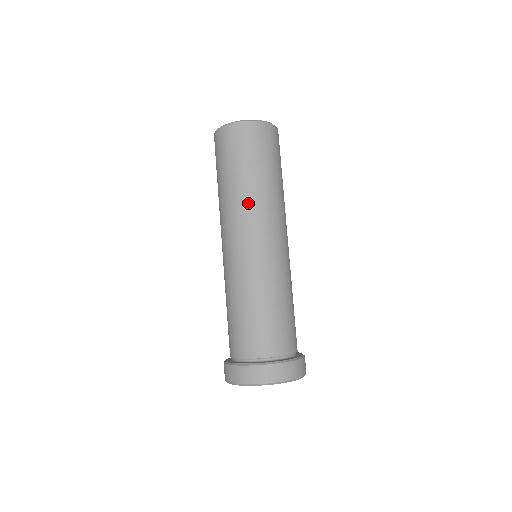
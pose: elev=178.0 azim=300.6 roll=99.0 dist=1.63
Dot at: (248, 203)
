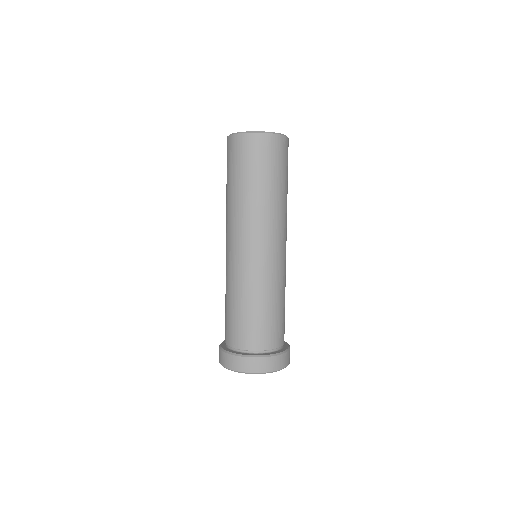
Dot at: (239, 213)
